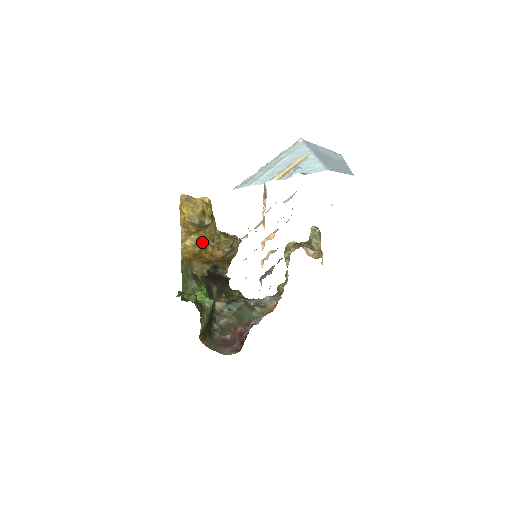
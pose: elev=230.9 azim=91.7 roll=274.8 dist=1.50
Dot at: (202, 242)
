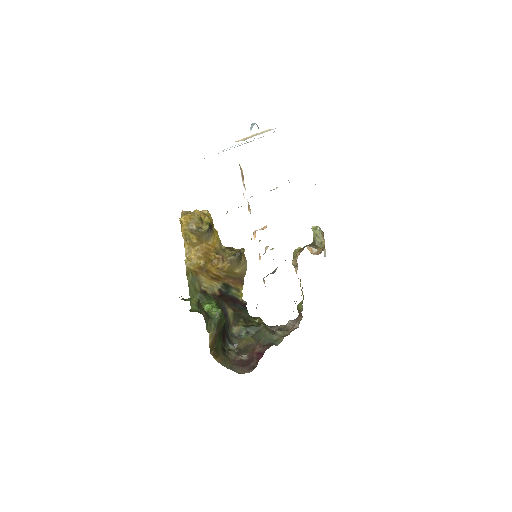
Dot at: (206, 255)
